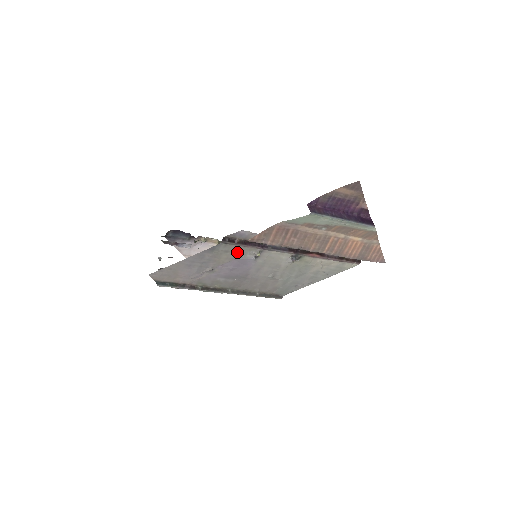
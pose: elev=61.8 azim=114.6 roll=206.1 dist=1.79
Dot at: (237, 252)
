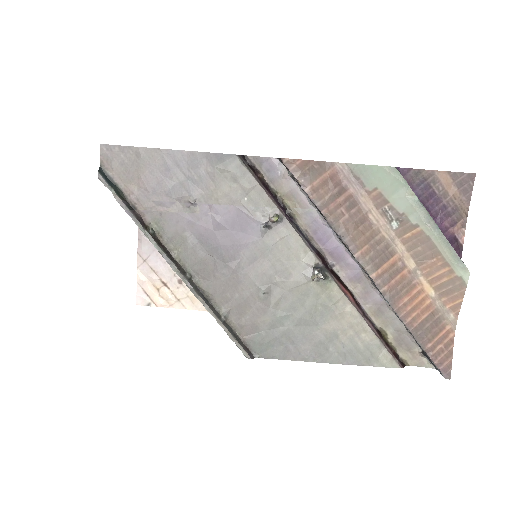
Dot at: (248, 193)
